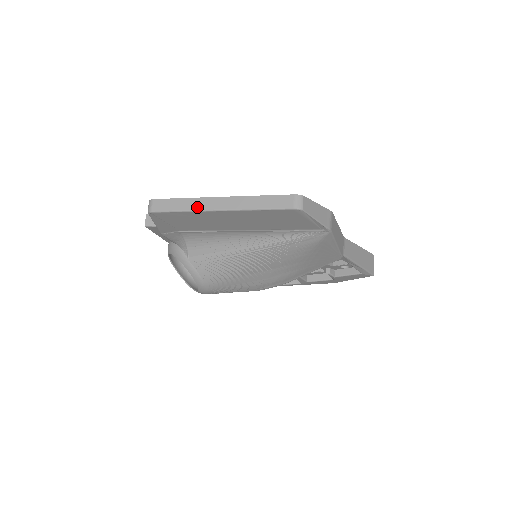
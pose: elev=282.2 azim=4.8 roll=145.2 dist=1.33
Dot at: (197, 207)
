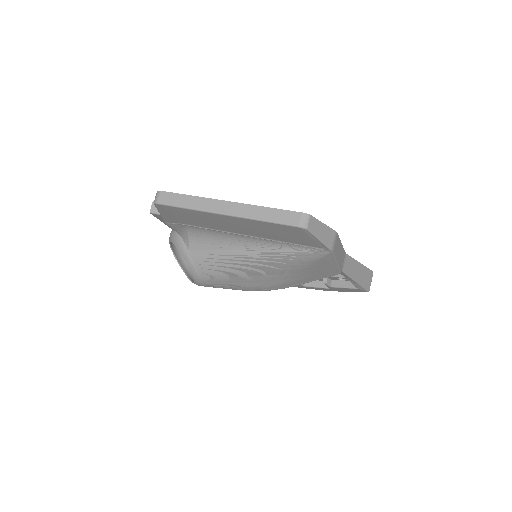
Dot at: (203, 207)
